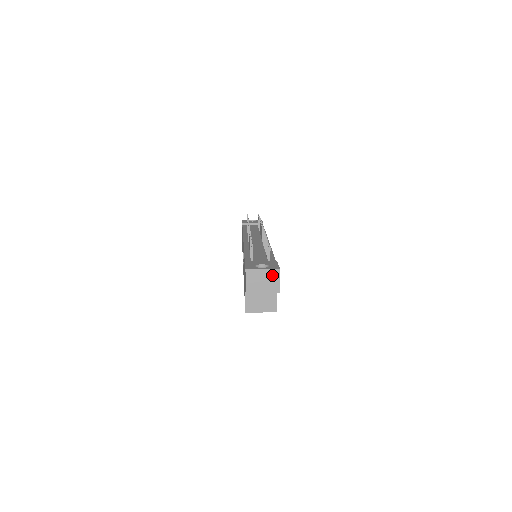
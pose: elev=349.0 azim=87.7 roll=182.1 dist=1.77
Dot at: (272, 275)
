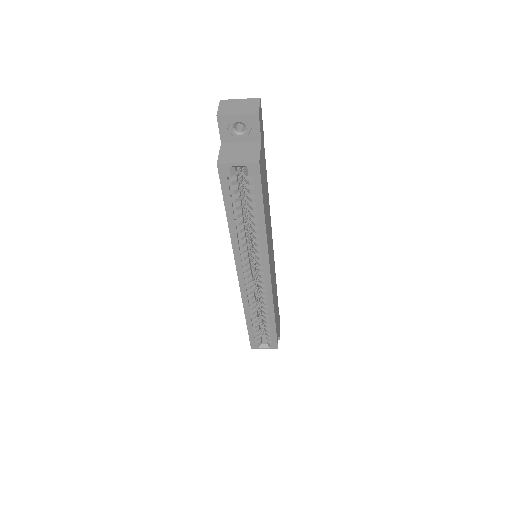
Dot at: (251, 102)
